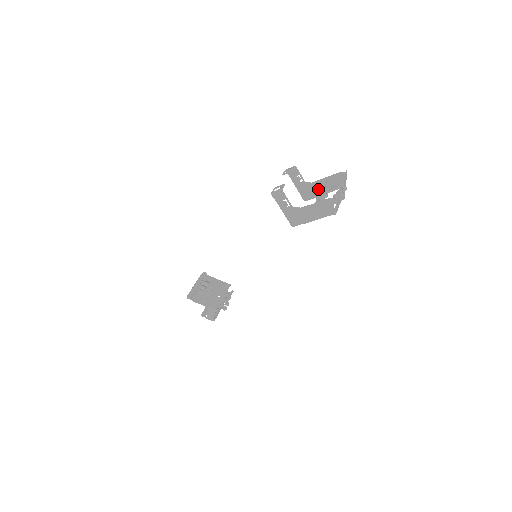
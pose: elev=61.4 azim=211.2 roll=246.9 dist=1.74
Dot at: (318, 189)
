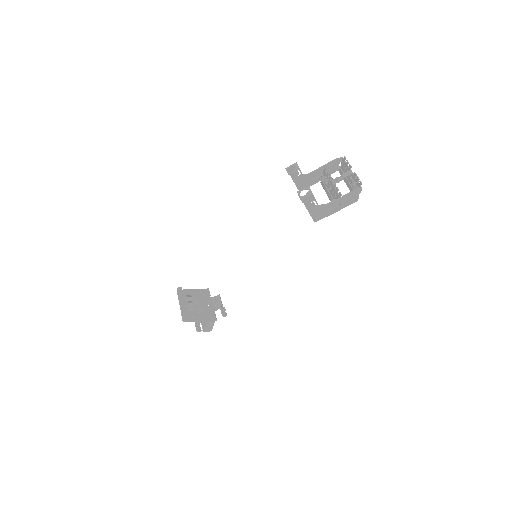
Dot at: (315, 178)
